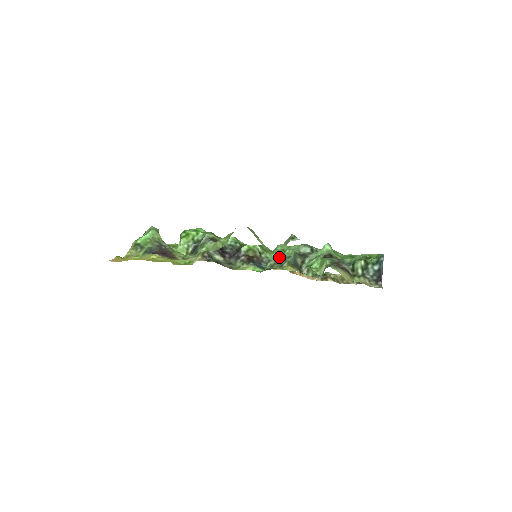
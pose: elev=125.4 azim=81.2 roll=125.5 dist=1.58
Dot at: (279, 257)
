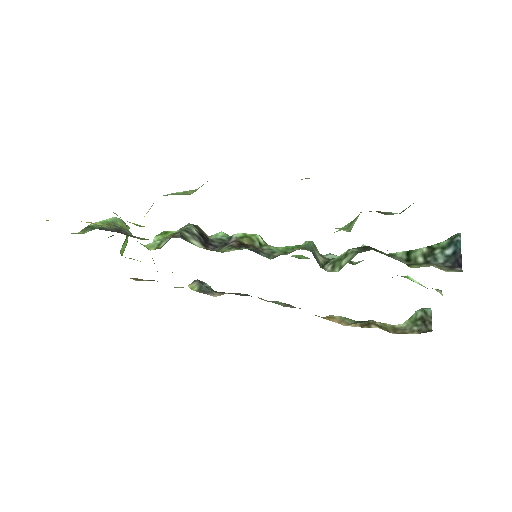
Dot at: (289, 250)
